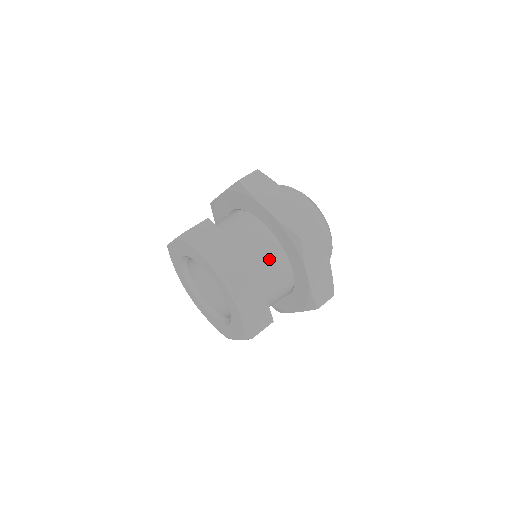
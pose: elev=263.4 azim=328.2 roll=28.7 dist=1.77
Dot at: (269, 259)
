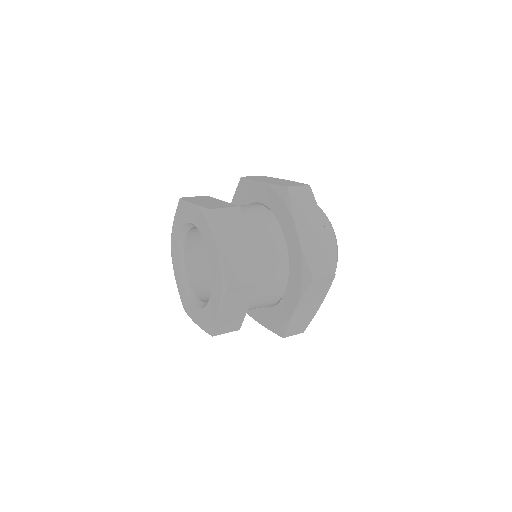
Dot at: (271, 276)
